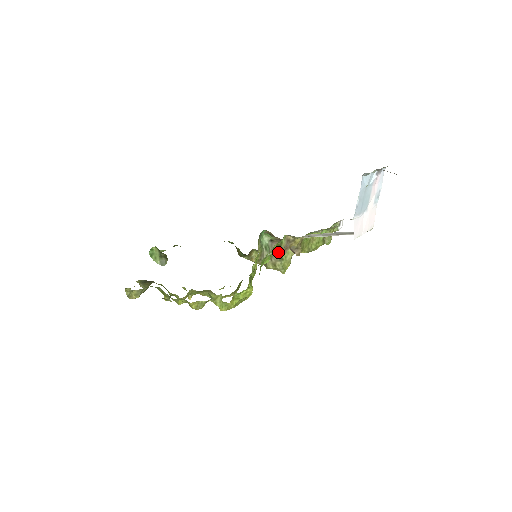
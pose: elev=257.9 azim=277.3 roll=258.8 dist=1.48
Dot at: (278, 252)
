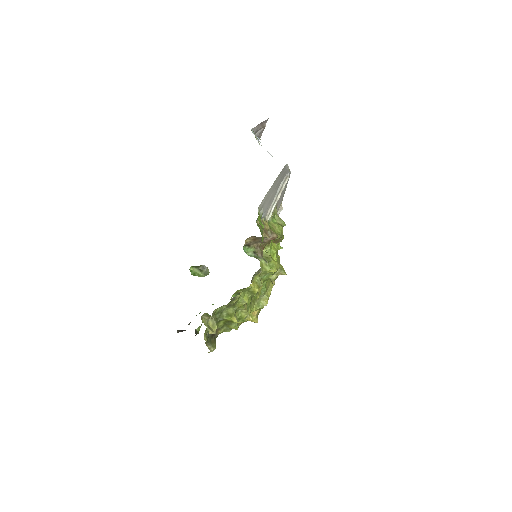
Dot at: (264, 235)
